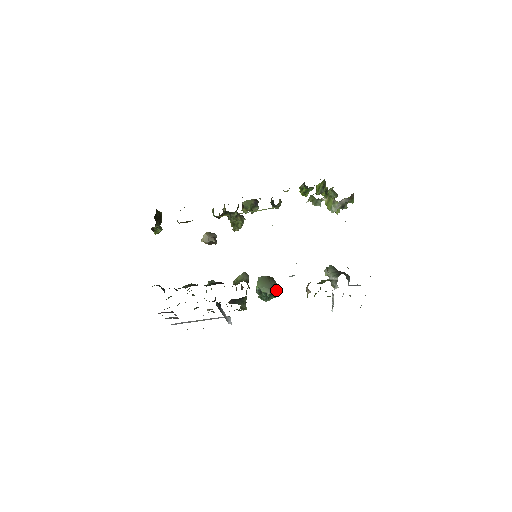
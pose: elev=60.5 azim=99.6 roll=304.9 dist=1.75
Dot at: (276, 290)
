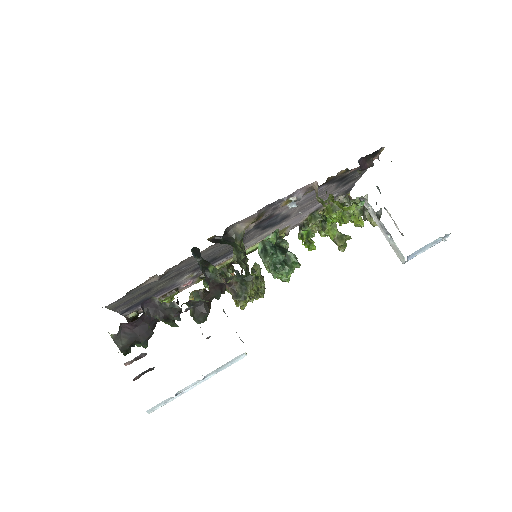
Dot at: occluded
